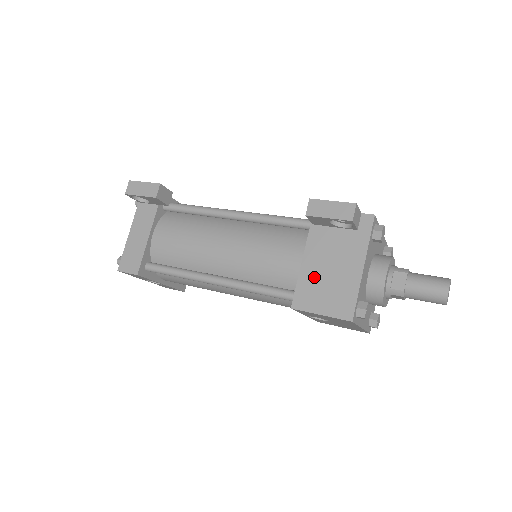
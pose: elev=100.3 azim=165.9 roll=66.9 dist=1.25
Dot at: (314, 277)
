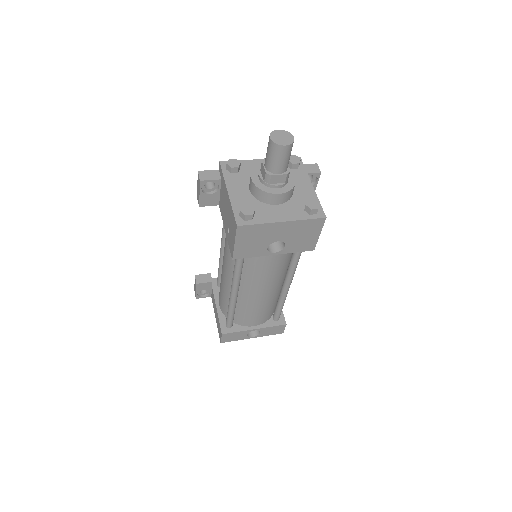
Dot at: (227, 229)
